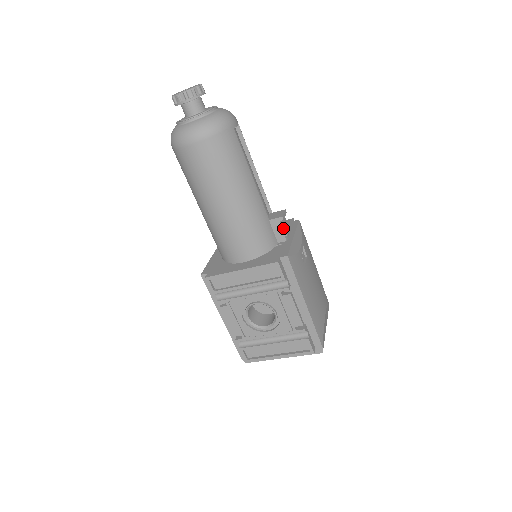
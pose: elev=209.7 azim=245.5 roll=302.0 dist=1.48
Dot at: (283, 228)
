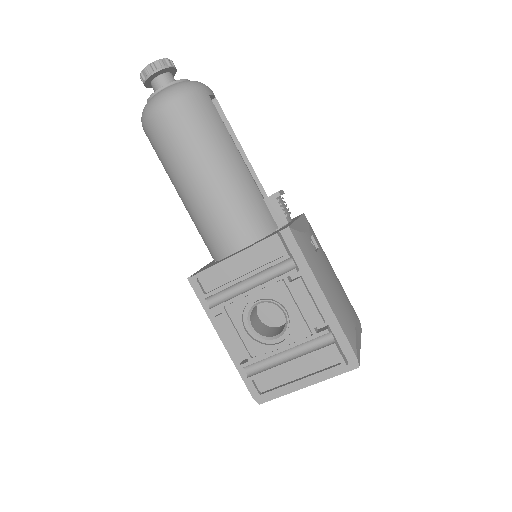
Dot at: (282, 206)
